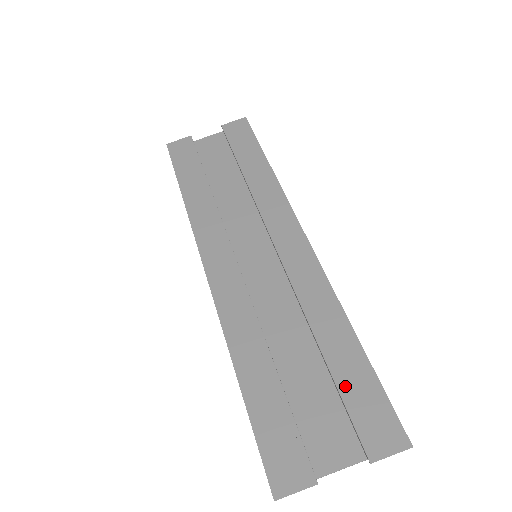
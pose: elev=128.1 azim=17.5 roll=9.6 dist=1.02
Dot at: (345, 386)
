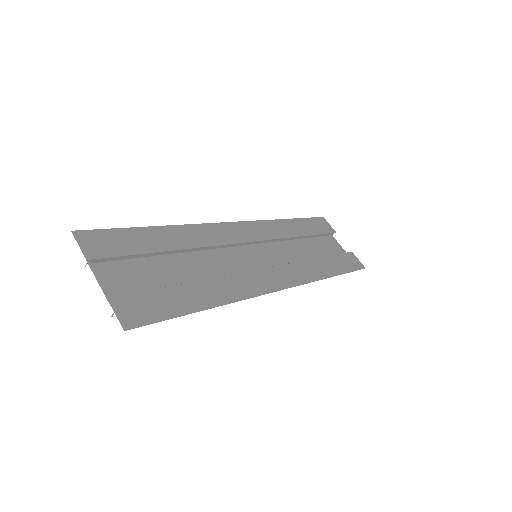
Dot at: (167, 292)
